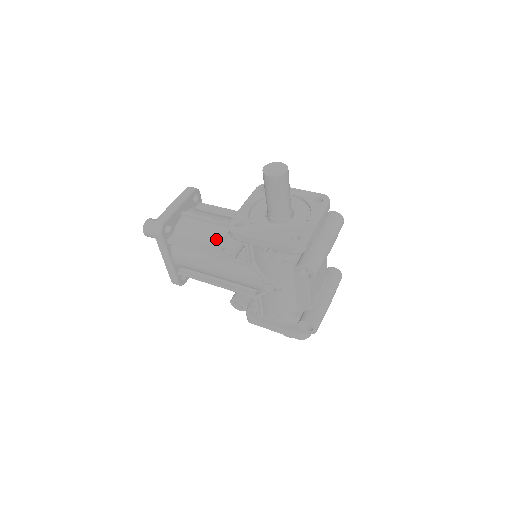
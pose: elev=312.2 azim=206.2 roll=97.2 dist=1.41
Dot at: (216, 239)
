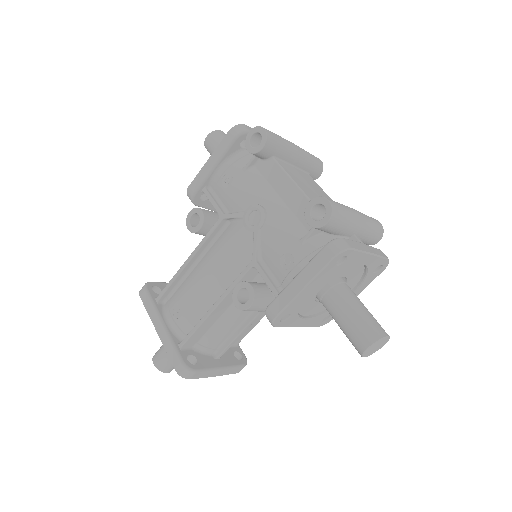
Dot at: occluded
